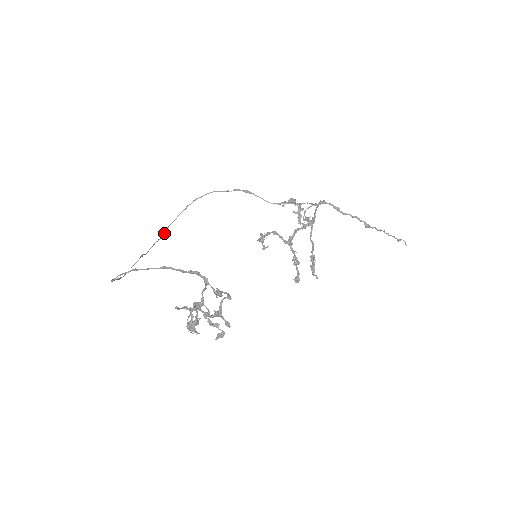
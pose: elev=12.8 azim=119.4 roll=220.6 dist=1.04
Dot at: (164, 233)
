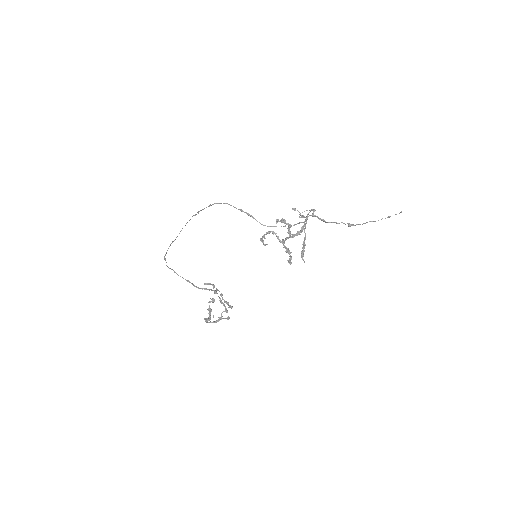
Dot at: occluded
